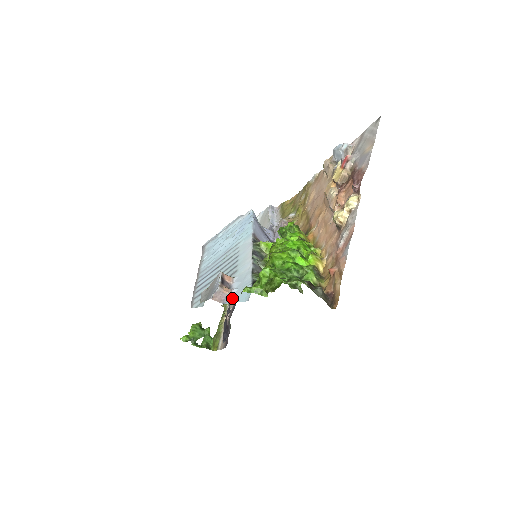
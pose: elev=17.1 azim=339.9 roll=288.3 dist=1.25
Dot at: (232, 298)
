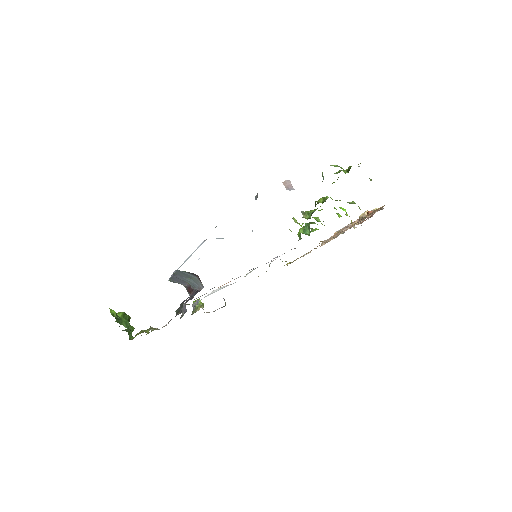
Dot at: occluded
